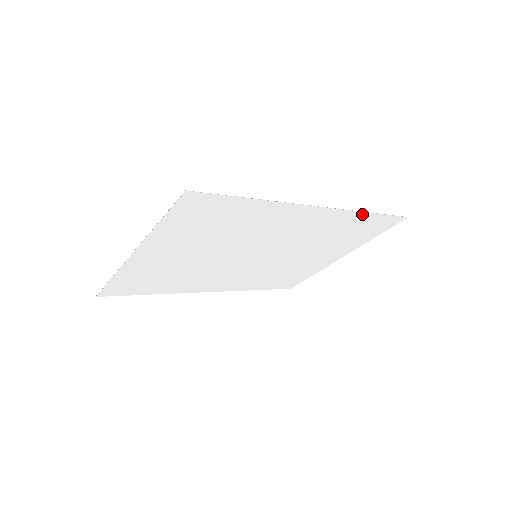
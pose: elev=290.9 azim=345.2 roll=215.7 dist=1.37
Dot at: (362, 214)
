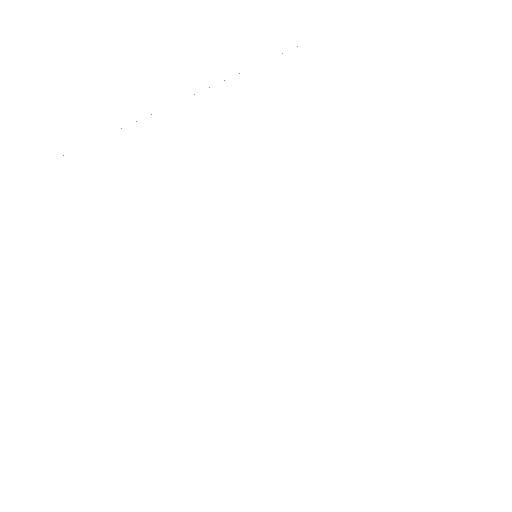
Dot at: (359, 258)
